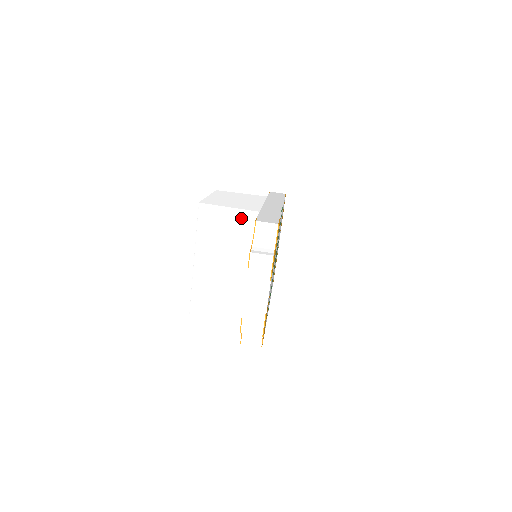
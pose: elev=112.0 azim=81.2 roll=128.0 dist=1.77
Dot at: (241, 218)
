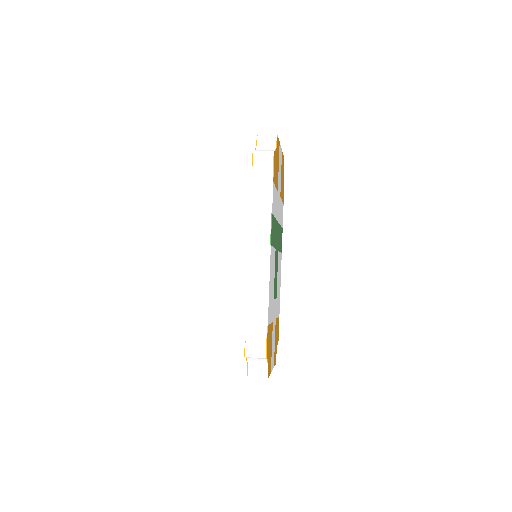
Dot at: occluded
